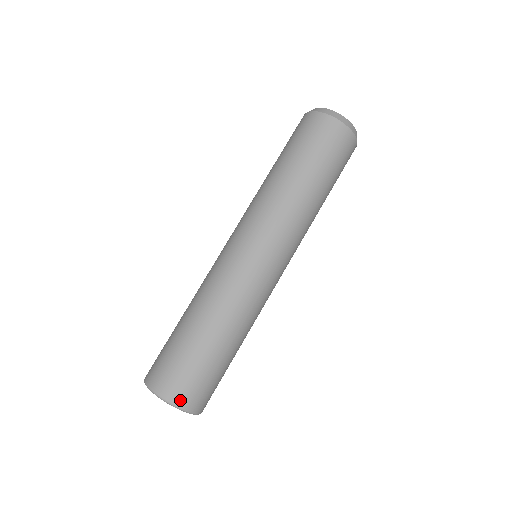
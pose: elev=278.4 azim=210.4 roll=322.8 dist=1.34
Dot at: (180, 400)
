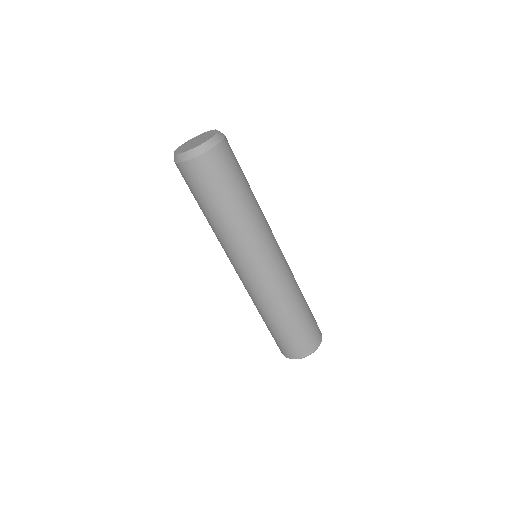
Dot at: (308, 351)
